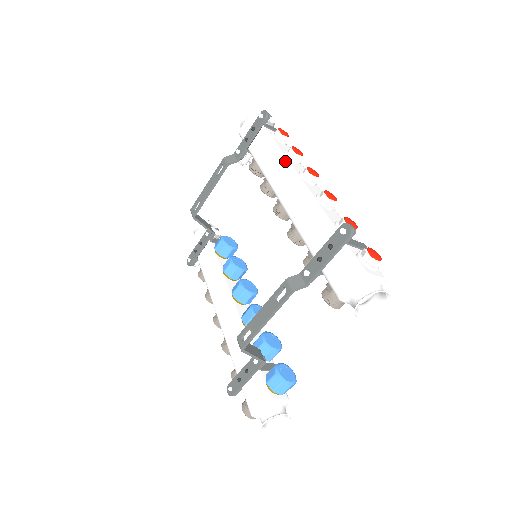
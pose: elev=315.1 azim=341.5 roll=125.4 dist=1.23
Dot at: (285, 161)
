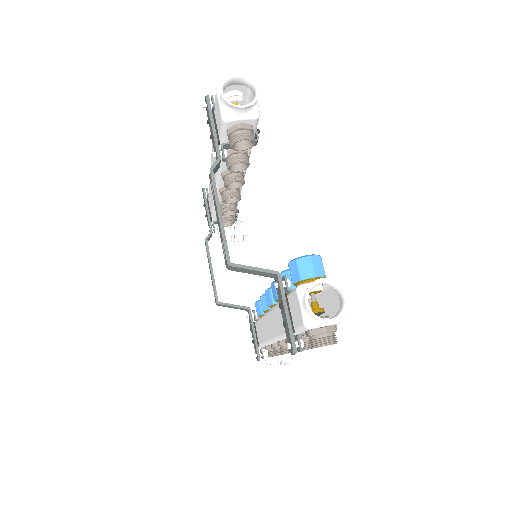
Dot at: occluded
